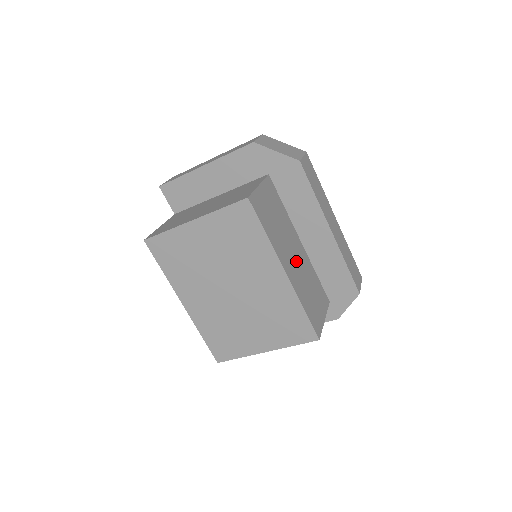
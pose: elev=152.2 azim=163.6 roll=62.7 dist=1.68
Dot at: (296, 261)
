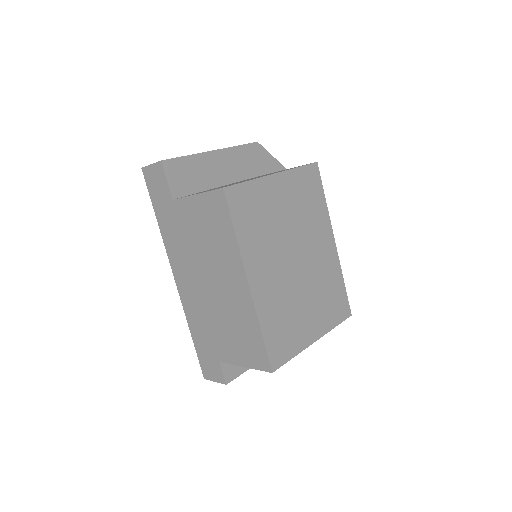
Dot at: occluded
